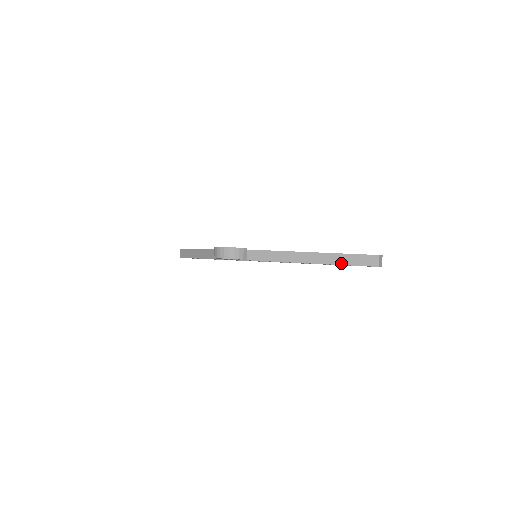
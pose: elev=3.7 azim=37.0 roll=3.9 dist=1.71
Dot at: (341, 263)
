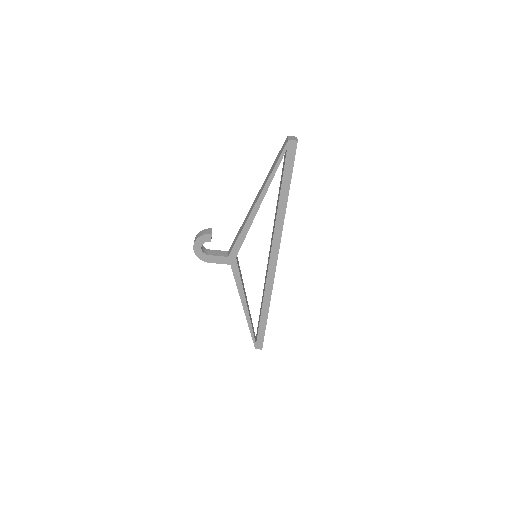
Dot at: (271, 171)
